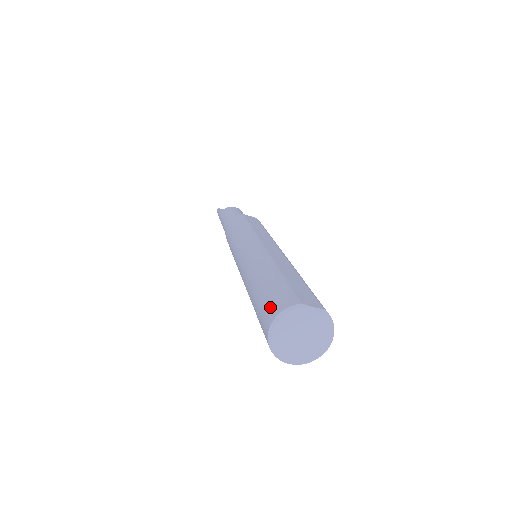
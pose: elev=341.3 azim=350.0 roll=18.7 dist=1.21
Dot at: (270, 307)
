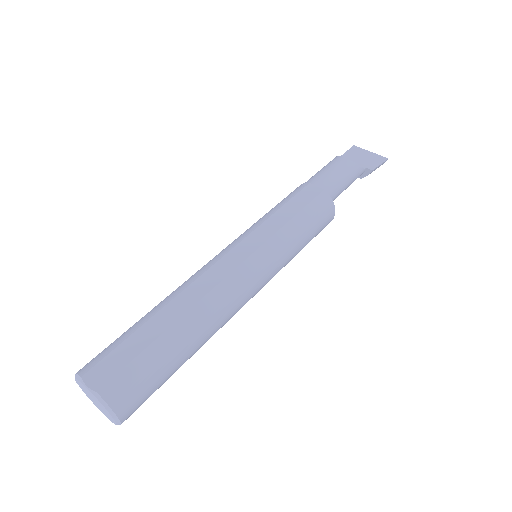
Dot at: occluded
